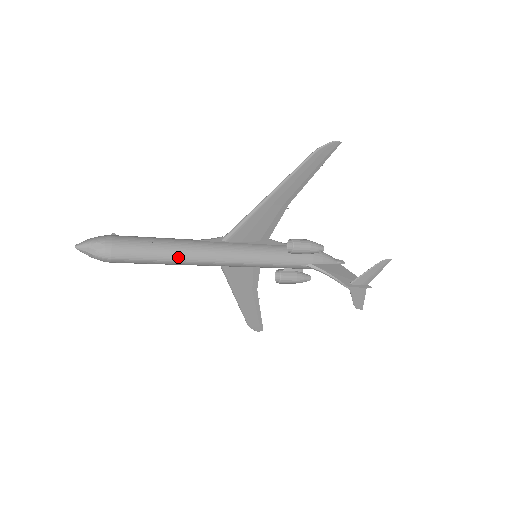
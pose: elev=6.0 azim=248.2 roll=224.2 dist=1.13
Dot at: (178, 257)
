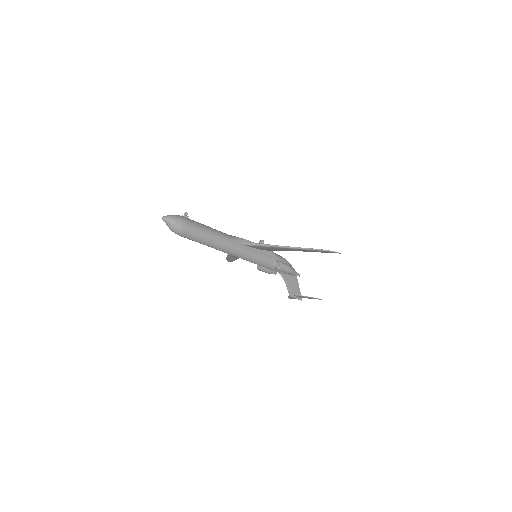
Dot at: (215, 247)
